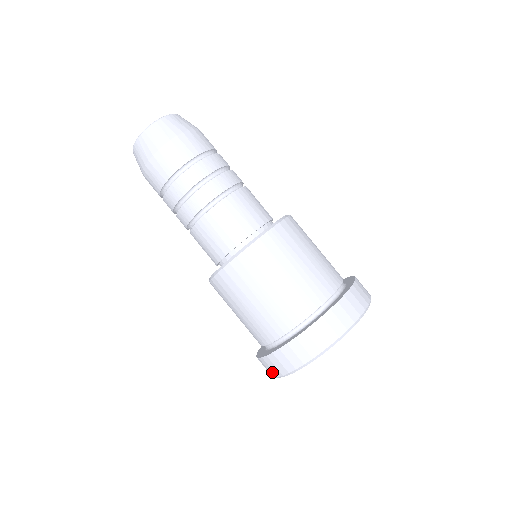
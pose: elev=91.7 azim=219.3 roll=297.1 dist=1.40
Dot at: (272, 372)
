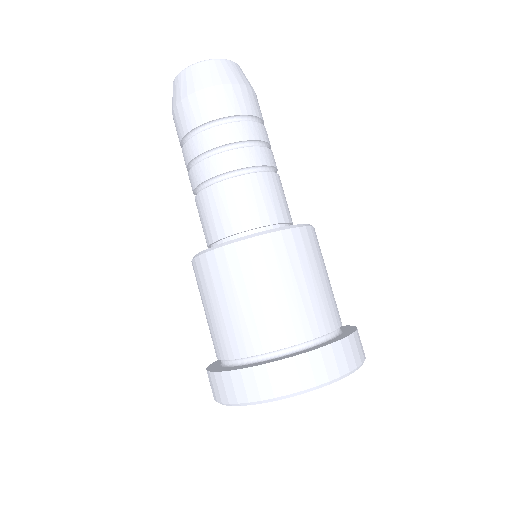
Dot at: (253, 392)
